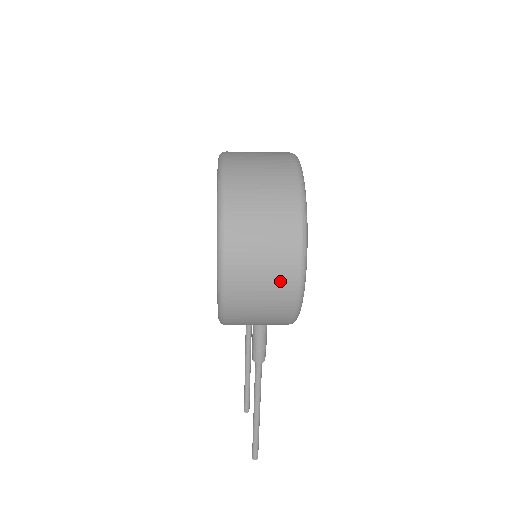
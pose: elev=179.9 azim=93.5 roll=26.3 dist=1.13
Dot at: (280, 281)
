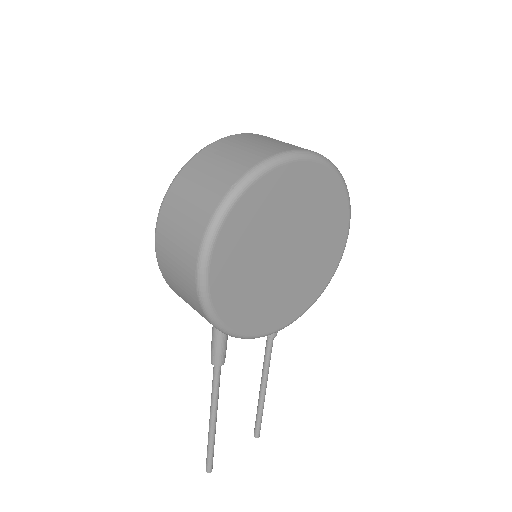
Dot at: (185, 263)
